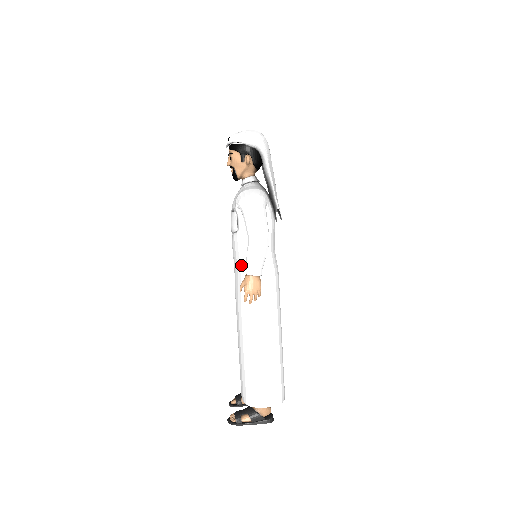
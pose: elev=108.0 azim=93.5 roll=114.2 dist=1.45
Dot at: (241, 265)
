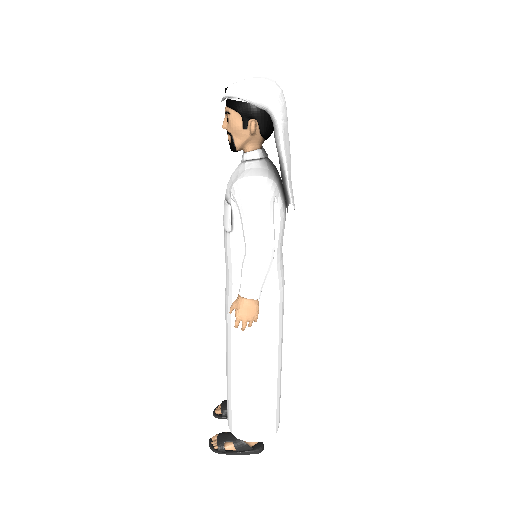
Dot at: (234, 277)
